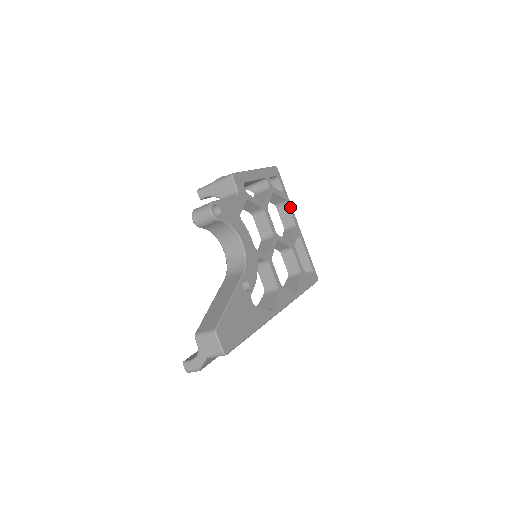
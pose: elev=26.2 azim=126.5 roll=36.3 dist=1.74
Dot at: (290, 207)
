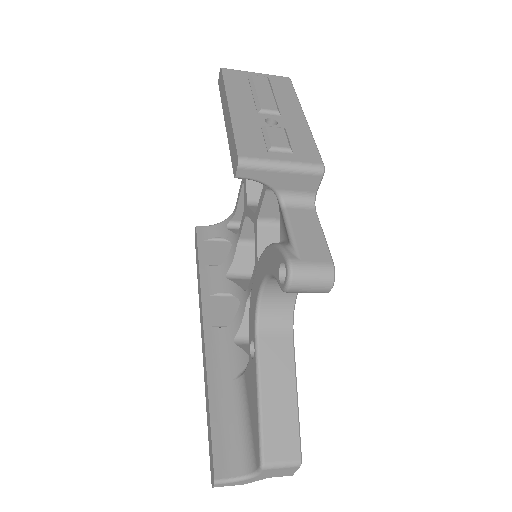
Dot at: occluded
